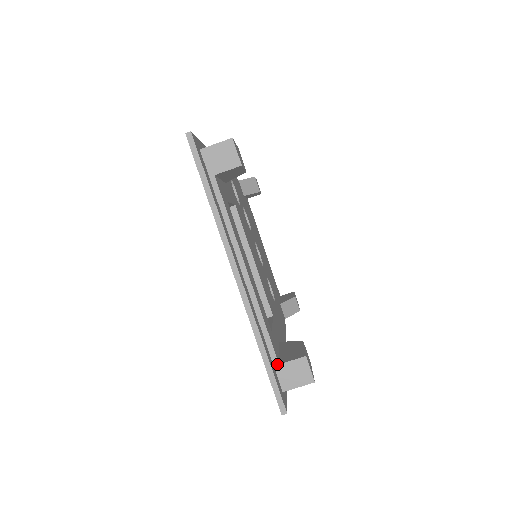
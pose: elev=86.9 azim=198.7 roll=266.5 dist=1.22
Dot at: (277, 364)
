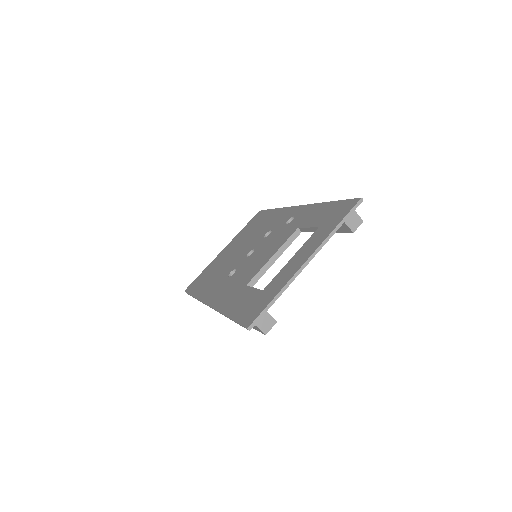
Dot at: occluded
